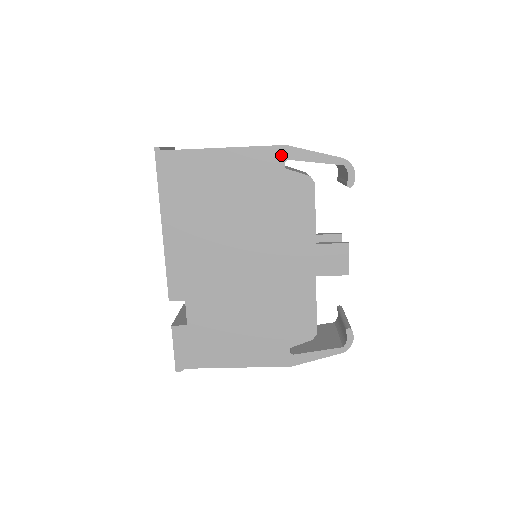
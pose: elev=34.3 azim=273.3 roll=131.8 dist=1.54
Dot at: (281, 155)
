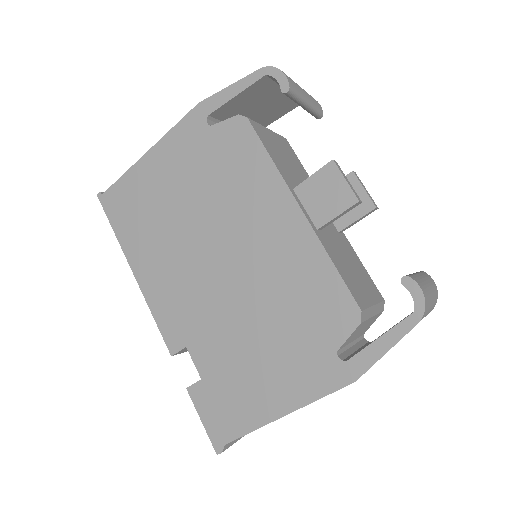
Dot at: (199, 116)
